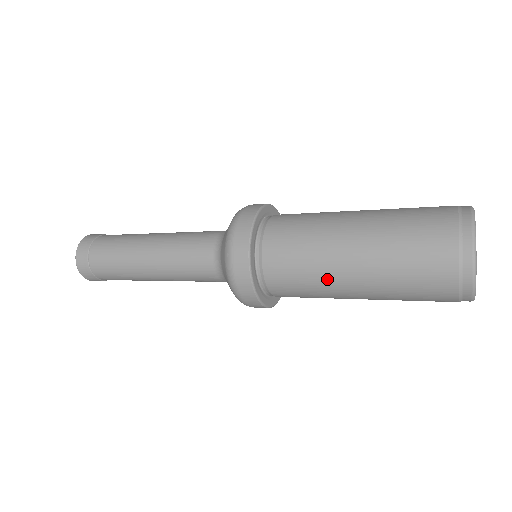
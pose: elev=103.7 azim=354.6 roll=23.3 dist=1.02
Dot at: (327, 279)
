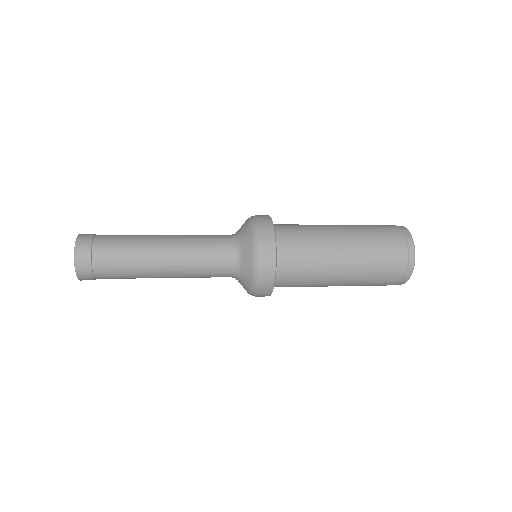
Dot at: (328, 259)
